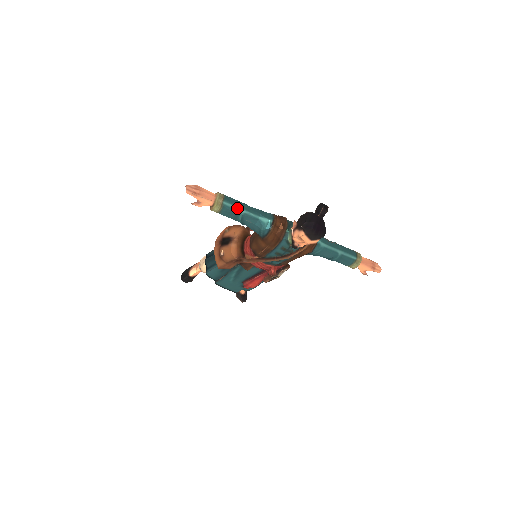
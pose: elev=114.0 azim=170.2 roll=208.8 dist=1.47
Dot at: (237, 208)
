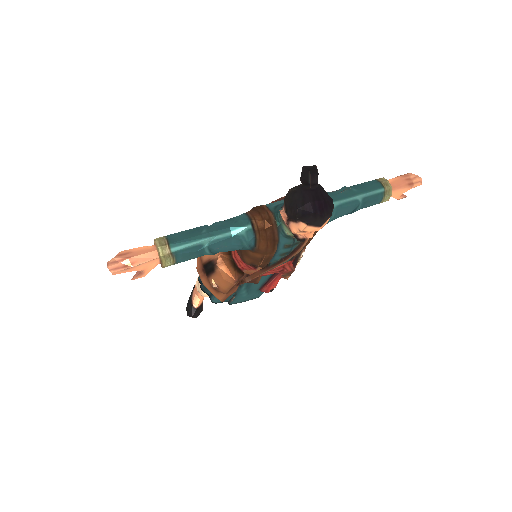
Dot at: (194, 243)
